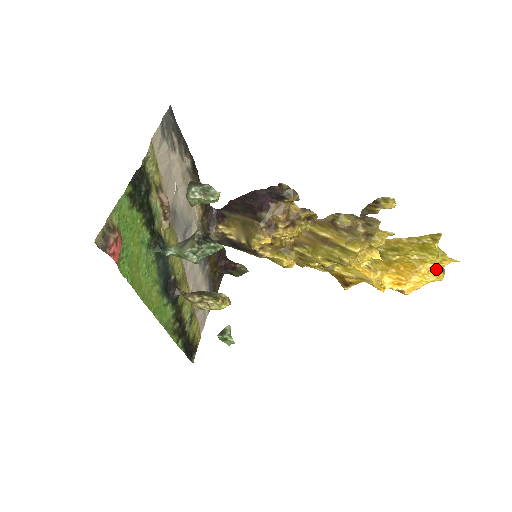
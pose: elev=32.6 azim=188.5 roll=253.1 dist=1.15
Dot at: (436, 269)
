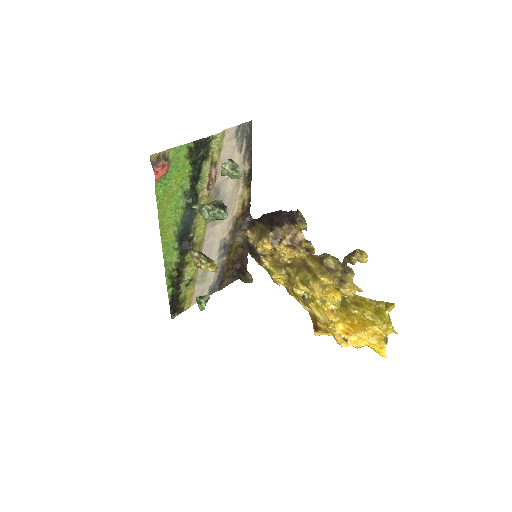
Dot at: (380, 334)
